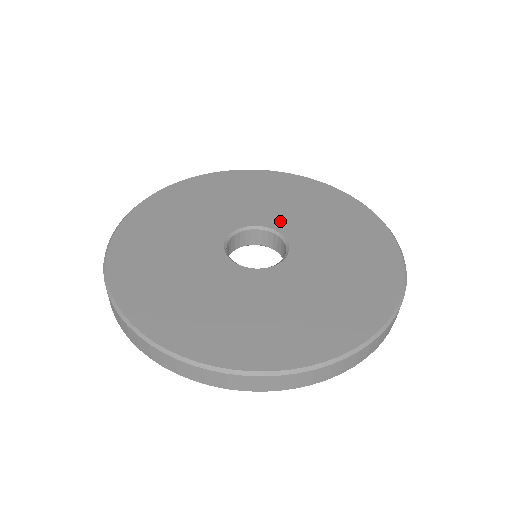
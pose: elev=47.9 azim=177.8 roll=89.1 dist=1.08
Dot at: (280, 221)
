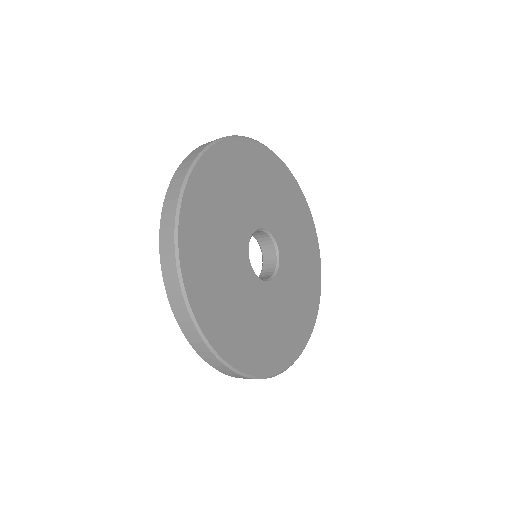
Dot at: (273, 223)
